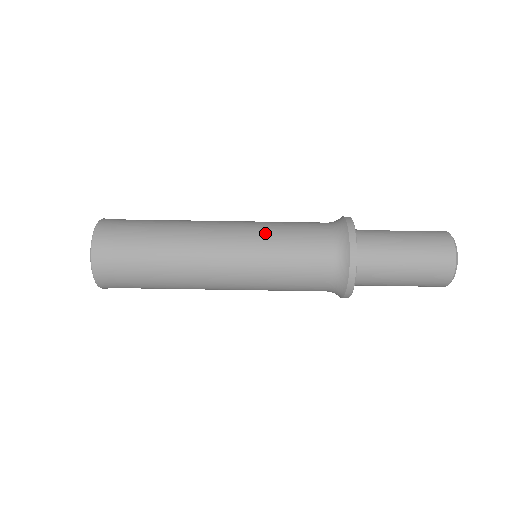
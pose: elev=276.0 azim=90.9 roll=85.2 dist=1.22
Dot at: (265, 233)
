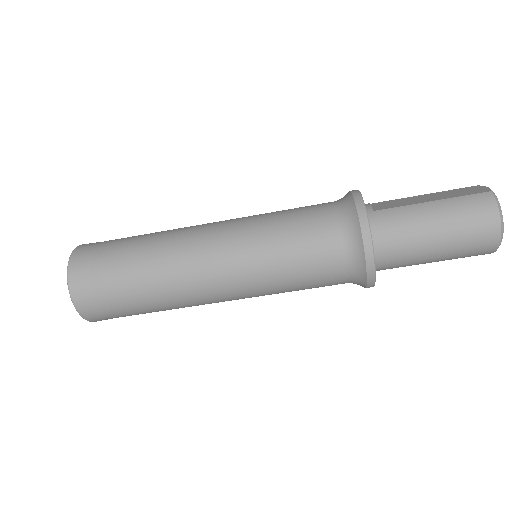
Dot at: (260, 248)
